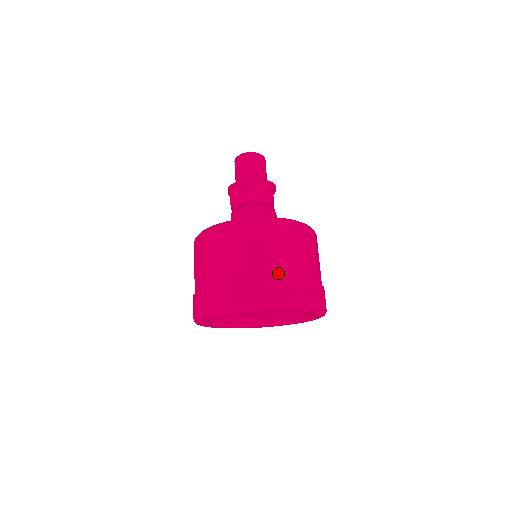
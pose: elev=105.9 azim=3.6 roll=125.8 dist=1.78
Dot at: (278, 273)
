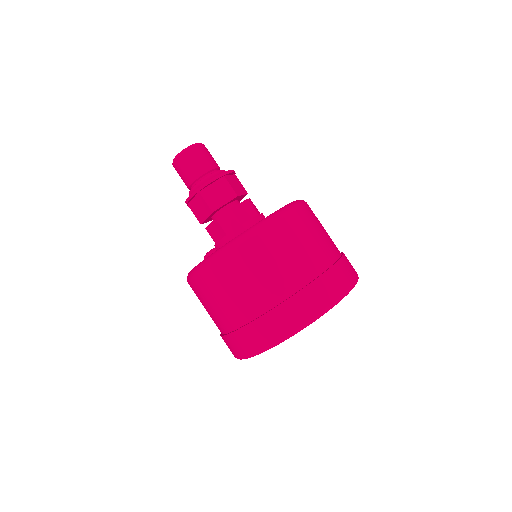
Dot at: (279, 295)
